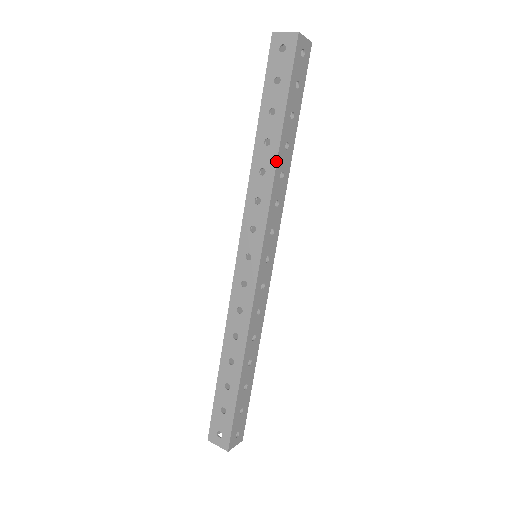
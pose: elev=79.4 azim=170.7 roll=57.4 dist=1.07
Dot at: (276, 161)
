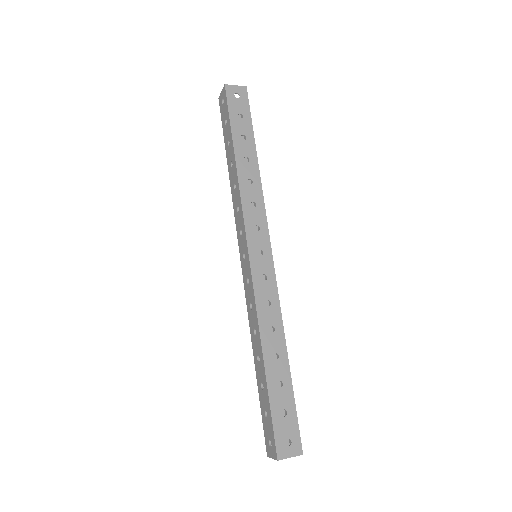
Dot at: (259, 172)
